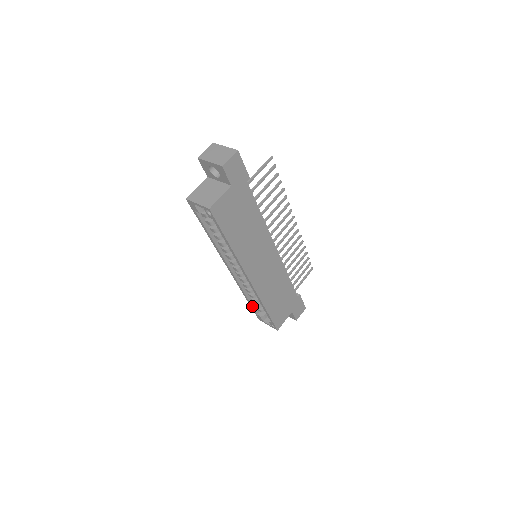
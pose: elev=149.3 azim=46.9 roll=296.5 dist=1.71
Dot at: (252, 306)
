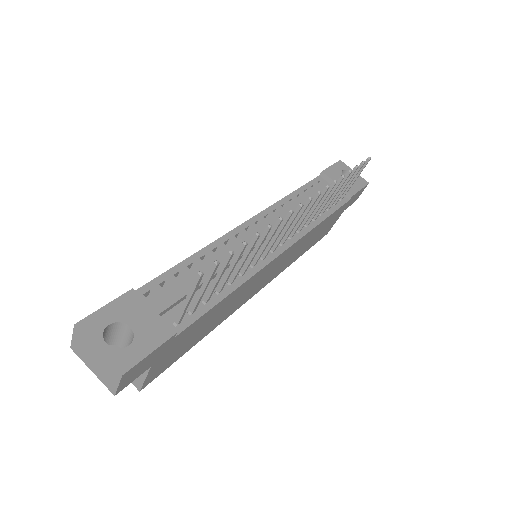
Dot at: occluded
